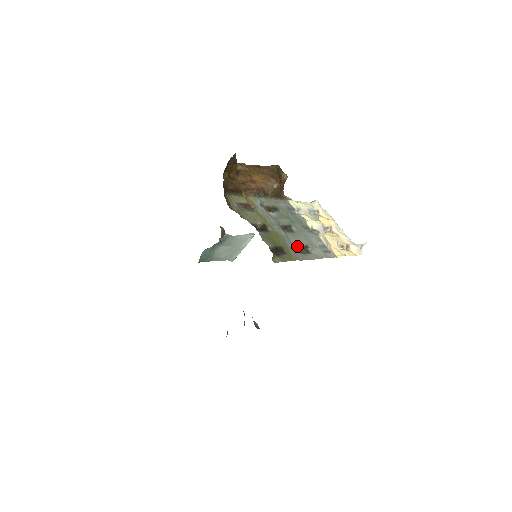
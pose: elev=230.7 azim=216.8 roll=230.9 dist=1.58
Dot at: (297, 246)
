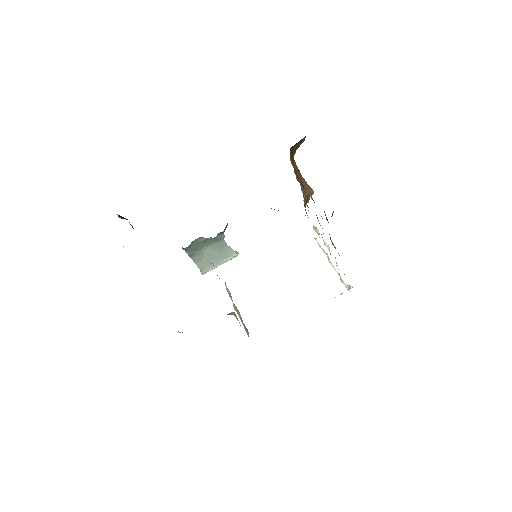
Dot at: occluded
